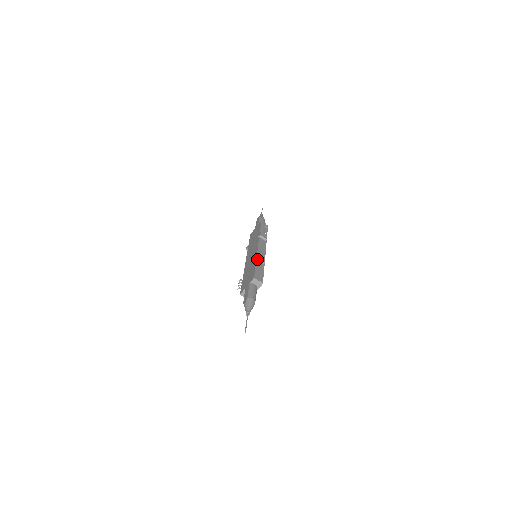
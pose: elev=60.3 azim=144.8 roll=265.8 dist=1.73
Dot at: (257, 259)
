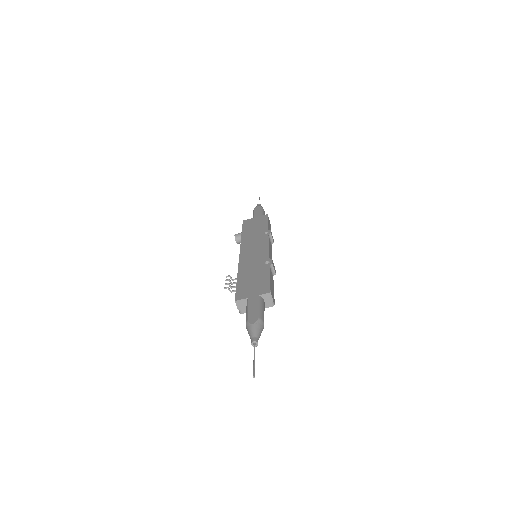
Dot at: (270, 265)
